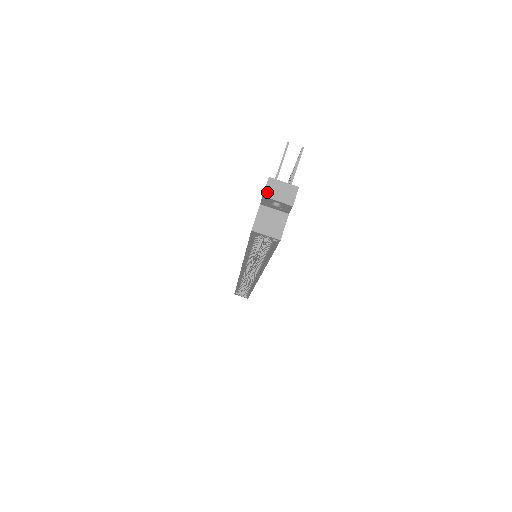
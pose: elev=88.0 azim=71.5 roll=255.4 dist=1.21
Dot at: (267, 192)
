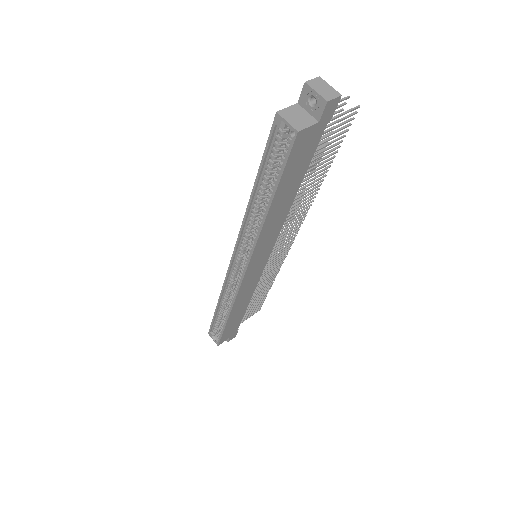
Dot at: (311, 82)
